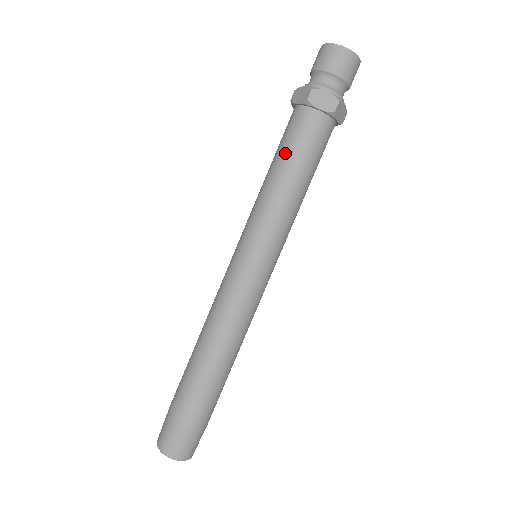
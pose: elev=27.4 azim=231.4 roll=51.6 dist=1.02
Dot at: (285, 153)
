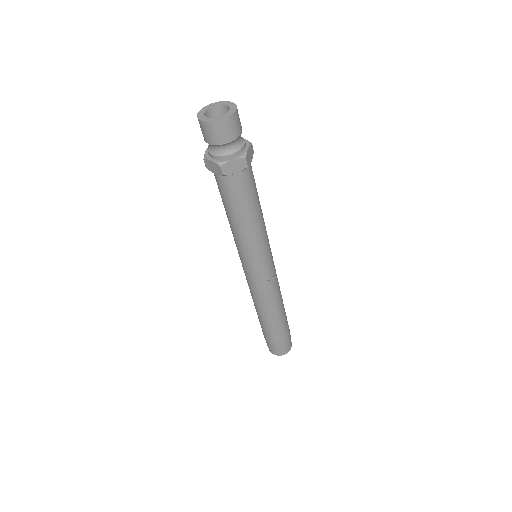
Dot at: (222, 201)
